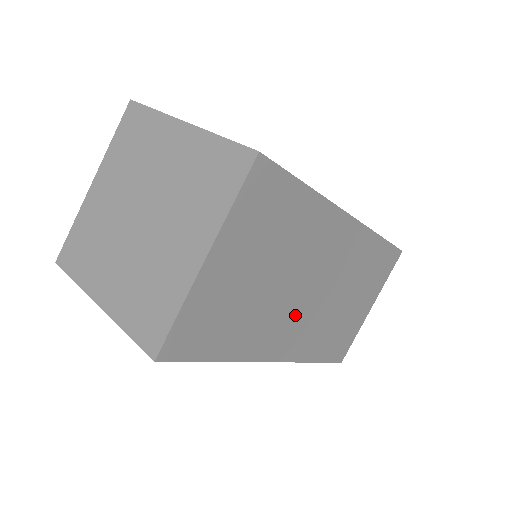
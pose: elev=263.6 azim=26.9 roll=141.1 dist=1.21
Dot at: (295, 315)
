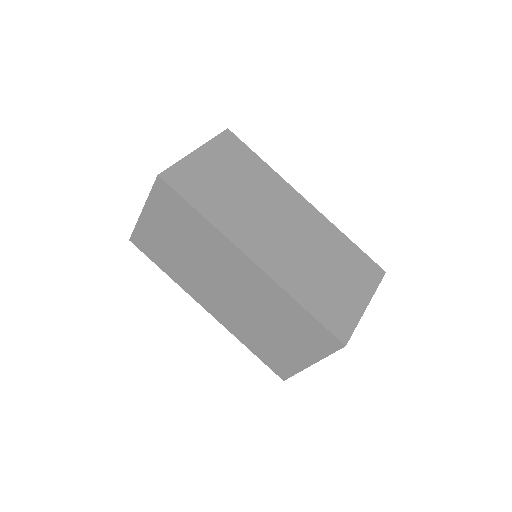
Dot at: (266, 234)
